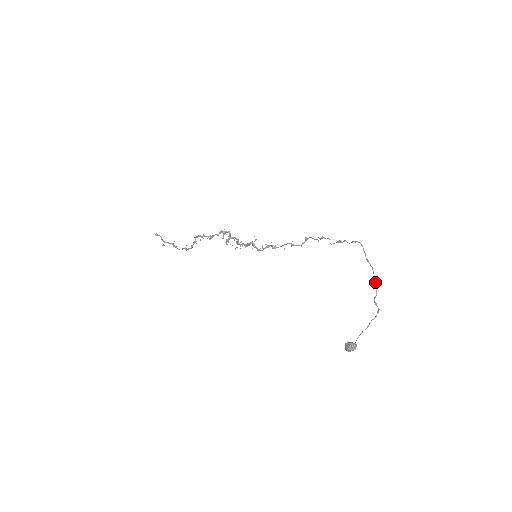
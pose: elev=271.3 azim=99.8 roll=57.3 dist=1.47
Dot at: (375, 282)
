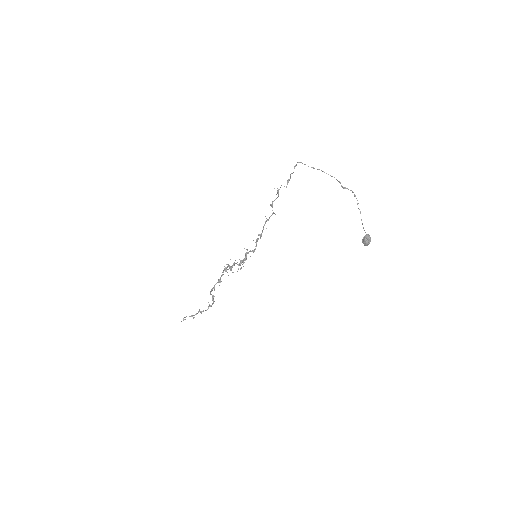
Dot at: occluded
